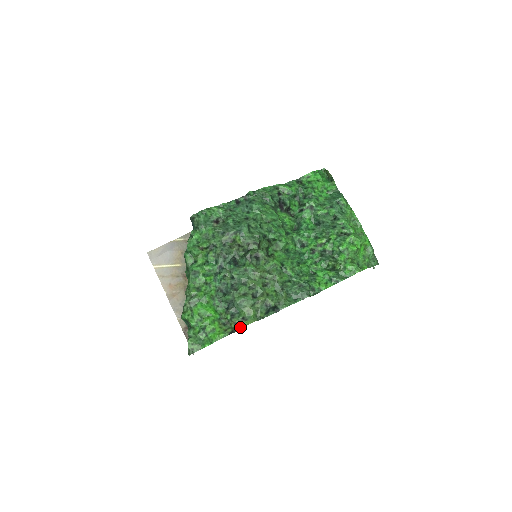
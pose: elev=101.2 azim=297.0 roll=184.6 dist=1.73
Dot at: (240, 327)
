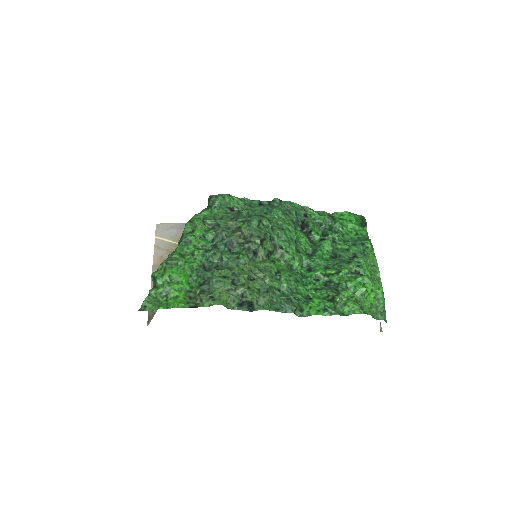
Dot at: (204, 305)
